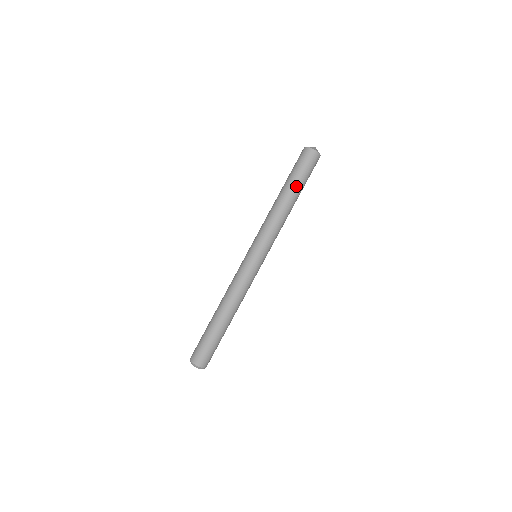
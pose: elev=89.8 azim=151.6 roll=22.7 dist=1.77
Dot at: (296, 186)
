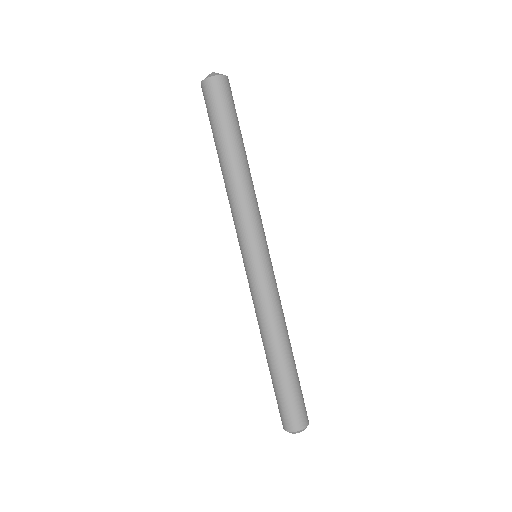
Dot at: (241, 137)
